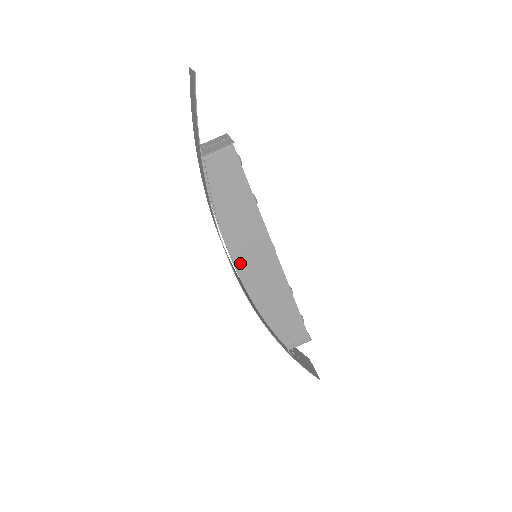
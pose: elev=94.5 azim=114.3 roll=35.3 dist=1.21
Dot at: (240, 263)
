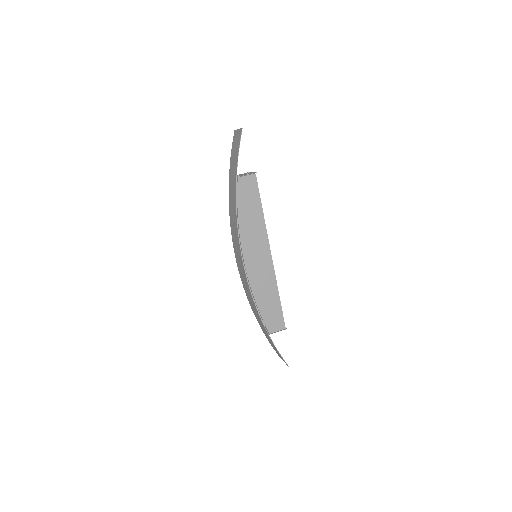
Dot at: (247, 254)
